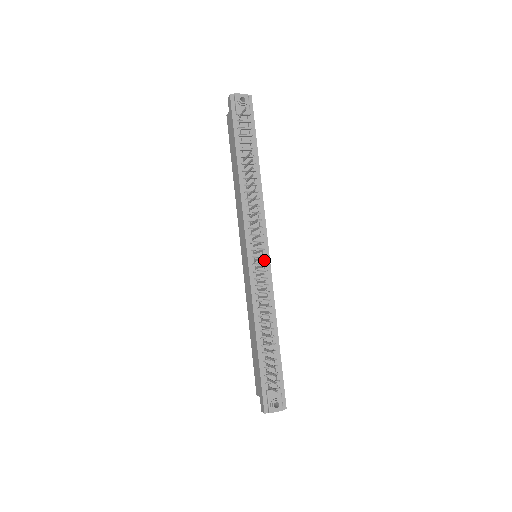
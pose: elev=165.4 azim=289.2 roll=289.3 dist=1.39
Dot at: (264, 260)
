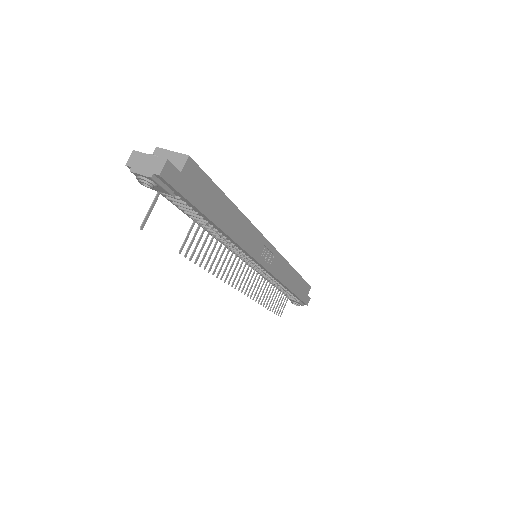
Dot at: (260, 267)
